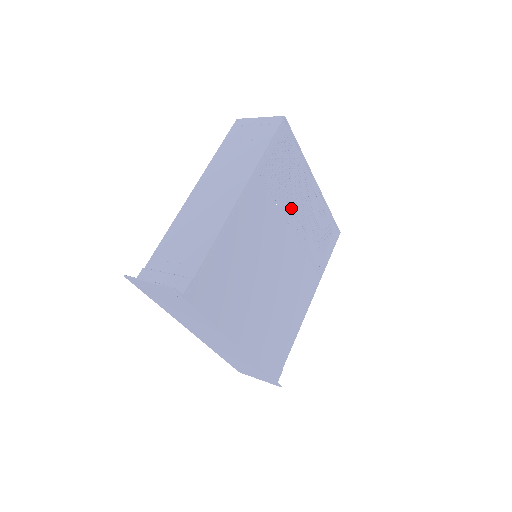
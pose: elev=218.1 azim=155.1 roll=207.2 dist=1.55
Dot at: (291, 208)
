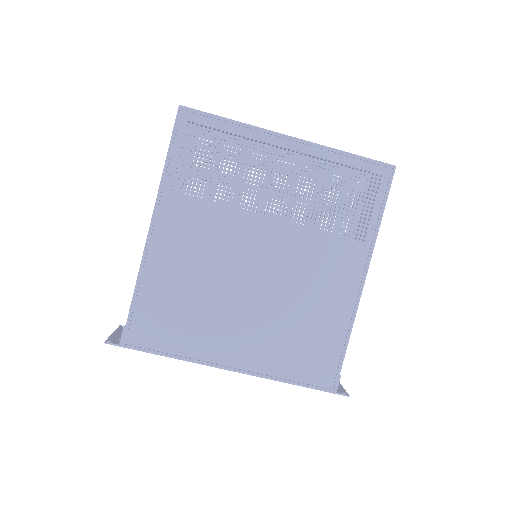
Dot at: occluded
